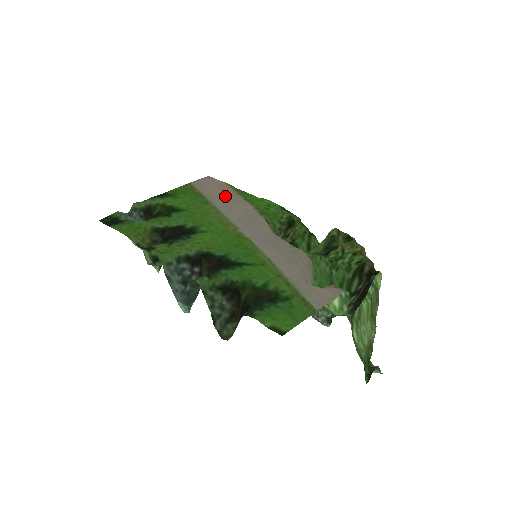
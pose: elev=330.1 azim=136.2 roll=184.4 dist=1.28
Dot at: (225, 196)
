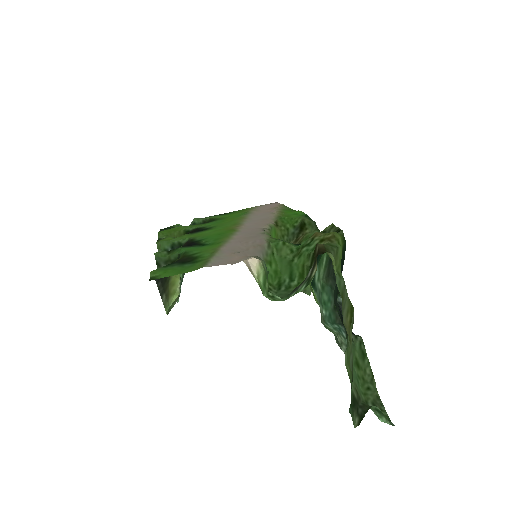
Dot at: (267, 211)
